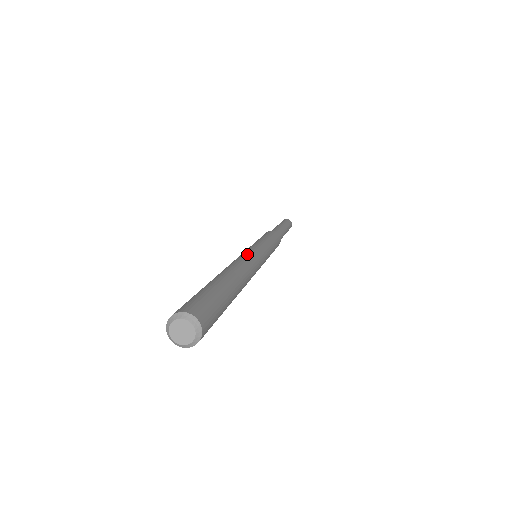
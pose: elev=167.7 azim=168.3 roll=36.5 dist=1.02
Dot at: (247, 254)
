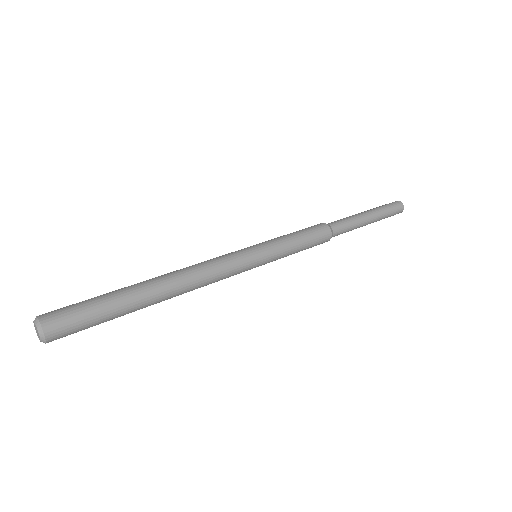
Dot at: (223, 264)
